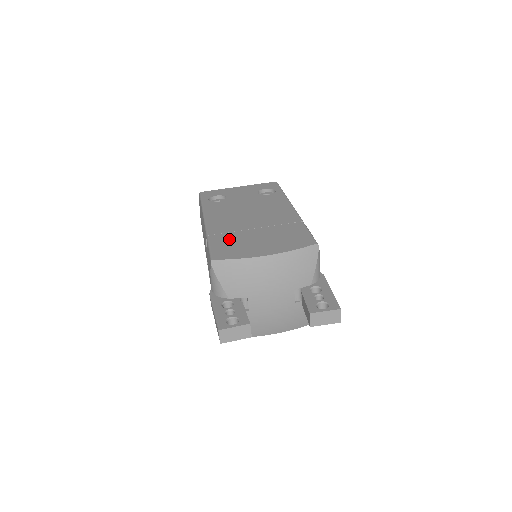
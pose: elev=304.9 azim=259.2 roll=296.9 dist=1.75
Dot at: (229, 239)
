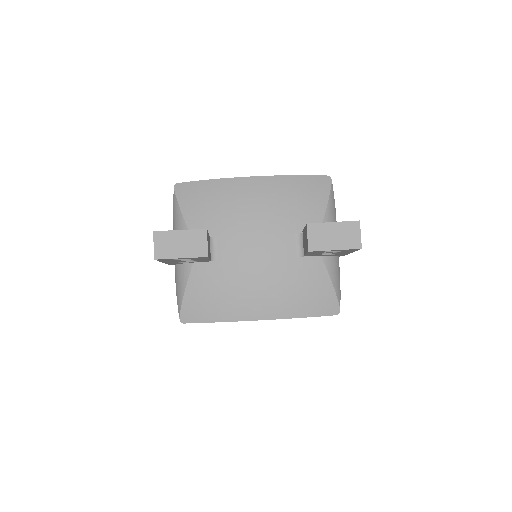
Dot at: occluded
